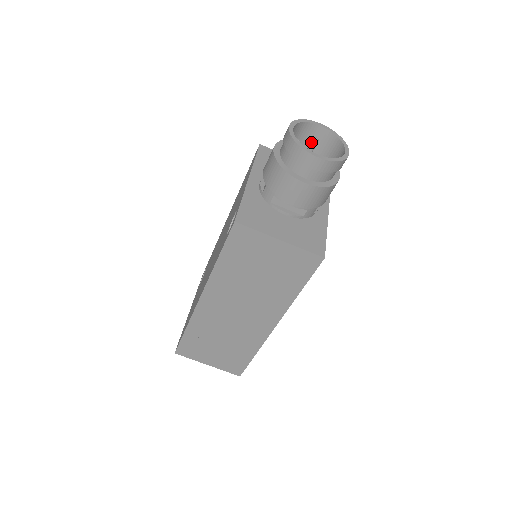
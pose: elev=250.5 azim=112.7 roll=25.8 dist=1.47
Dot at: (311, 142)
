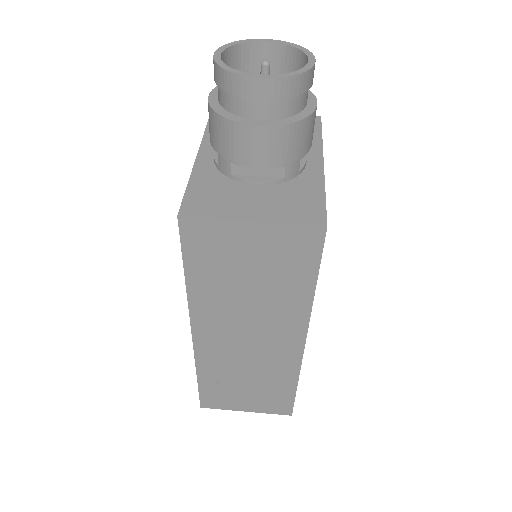
Dot at: occluded
